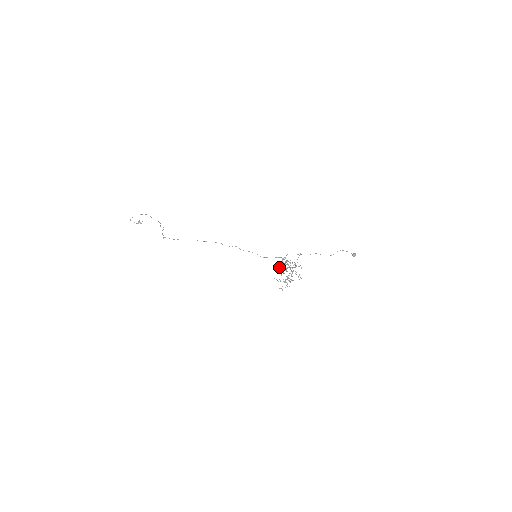
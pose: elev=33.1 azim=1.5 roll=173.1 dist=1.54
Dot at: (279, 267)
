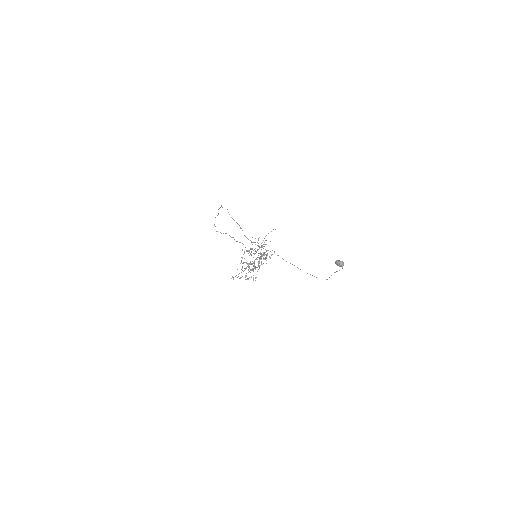
Dot at: (258, 264)
